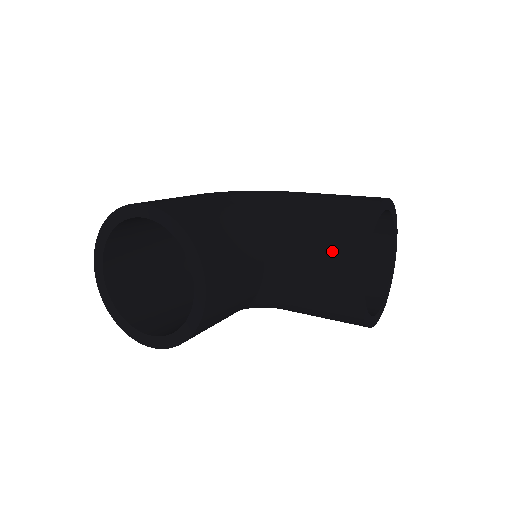
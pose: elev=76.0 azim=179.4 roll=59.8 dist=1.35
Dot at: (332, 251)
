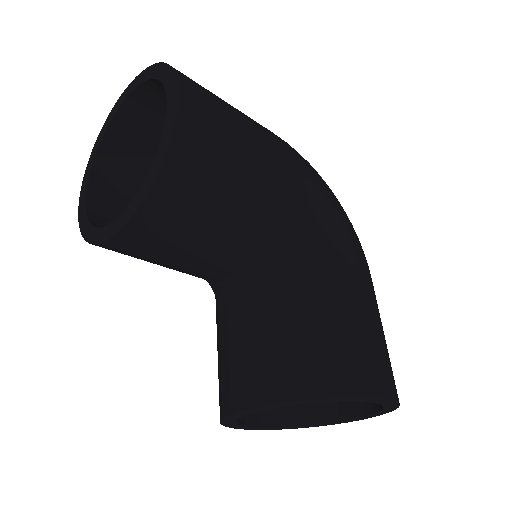
Dot at: (266, 358)
